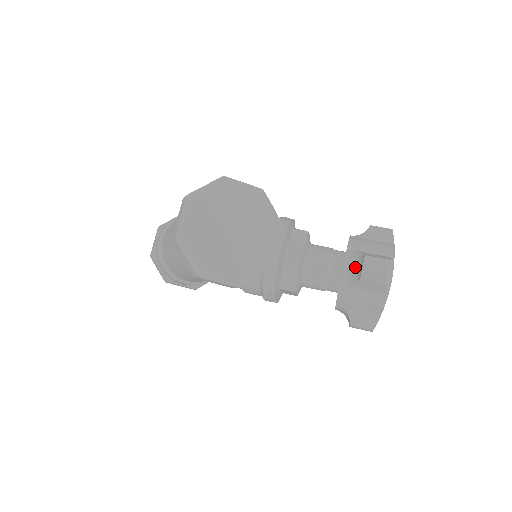
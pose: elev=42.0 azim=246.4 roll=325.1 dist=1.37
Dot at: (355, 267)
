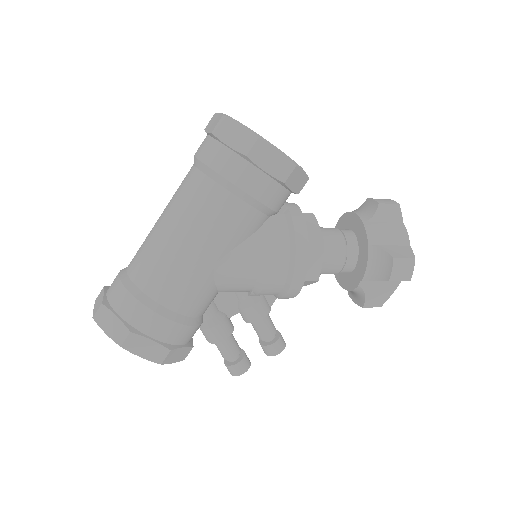
Dot at: (365, 209)
